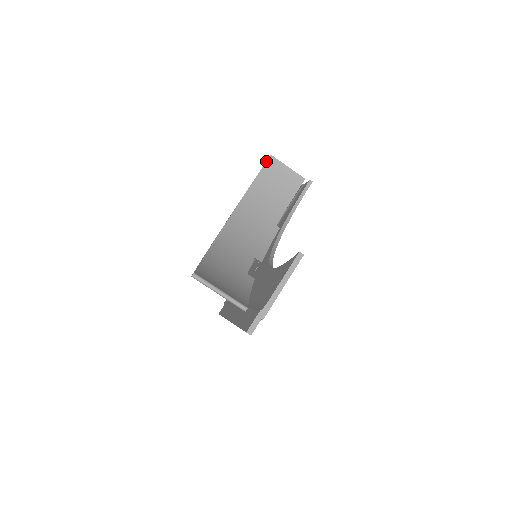
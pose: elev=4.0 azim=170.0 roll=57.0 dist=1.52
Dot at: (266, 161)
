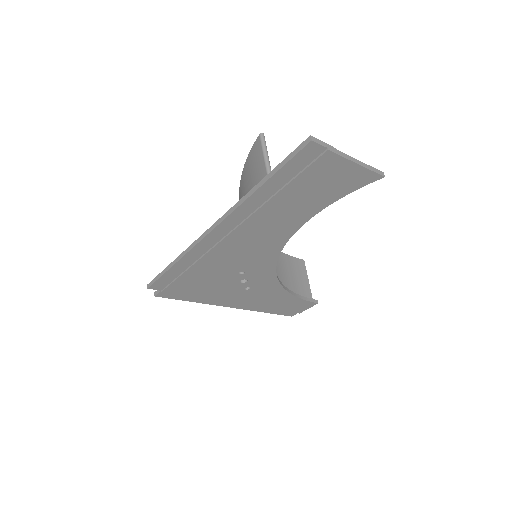
Dot at: (298, 258)
